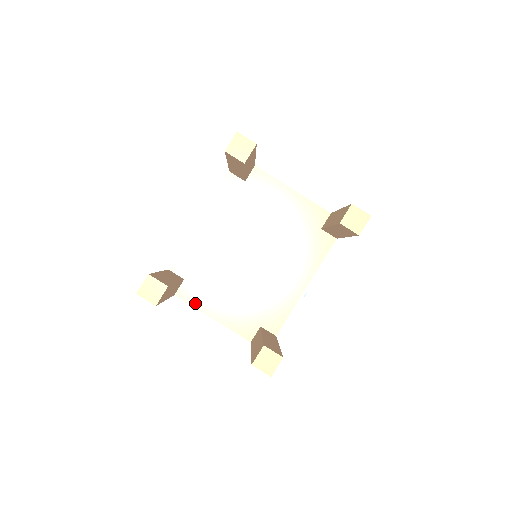
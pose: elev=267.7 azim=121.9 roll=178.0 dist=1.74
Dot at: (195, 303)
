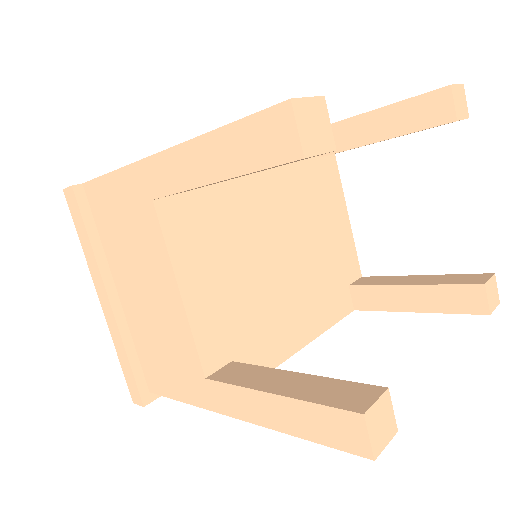
Dot at: (173, 243)
